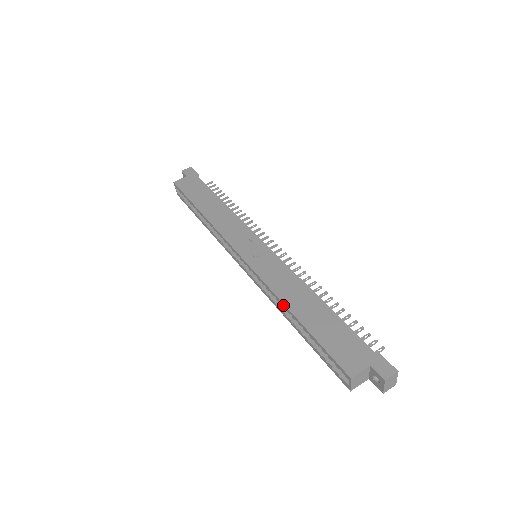
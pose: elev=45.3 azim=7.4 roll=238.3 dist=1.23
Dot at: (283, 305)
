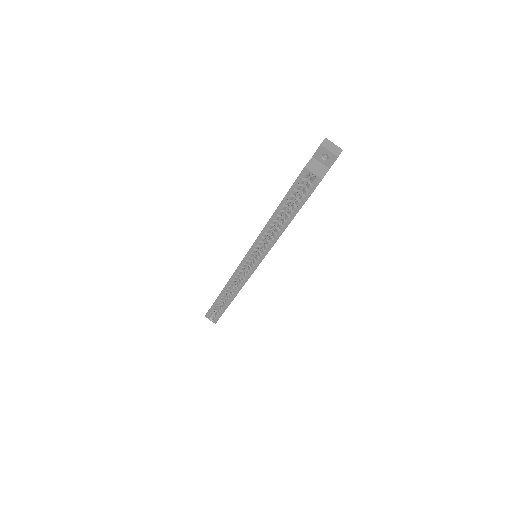
Dot at: (268, 225)
